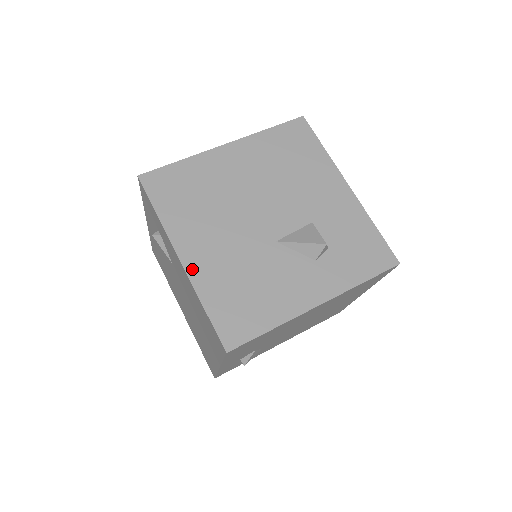
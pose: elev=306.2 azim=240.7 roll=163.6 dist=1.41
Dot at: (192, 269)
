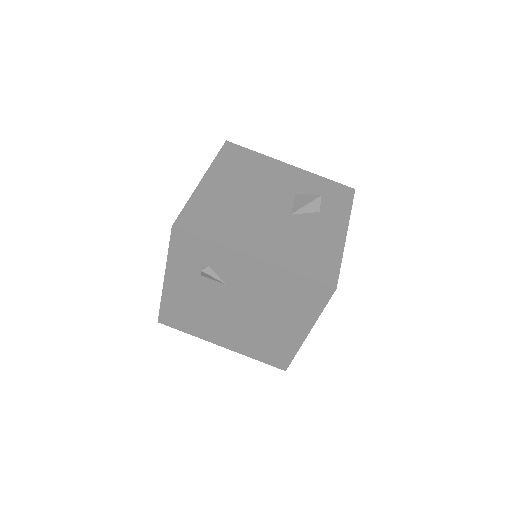
Dot at: (268, 258)
